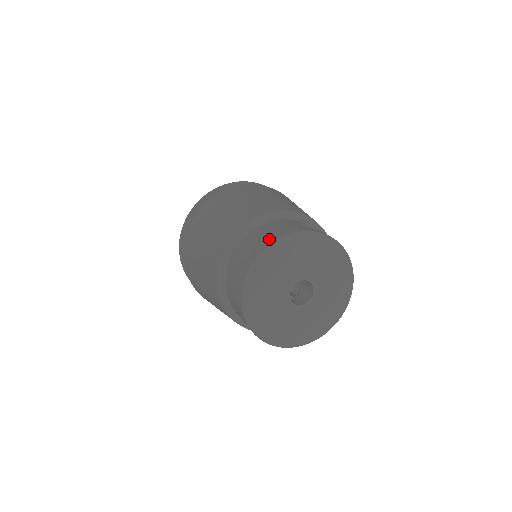
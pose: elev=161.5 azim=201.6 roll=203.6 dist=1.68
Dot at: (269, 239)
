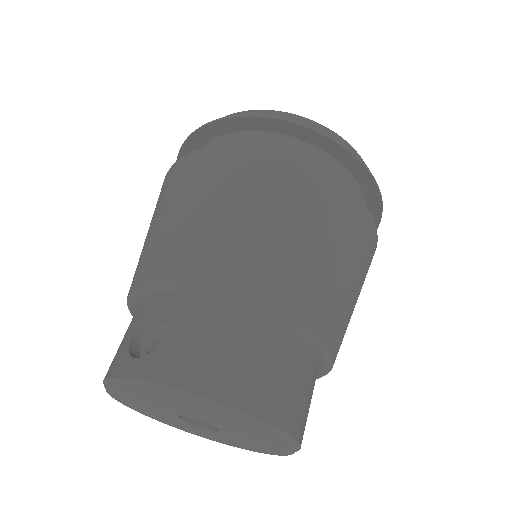
Dot at: occluded
